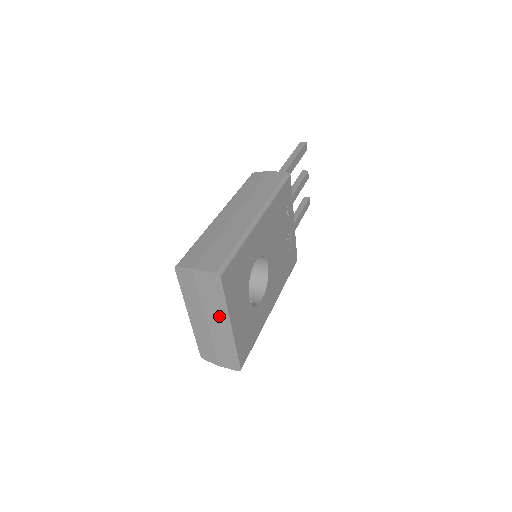
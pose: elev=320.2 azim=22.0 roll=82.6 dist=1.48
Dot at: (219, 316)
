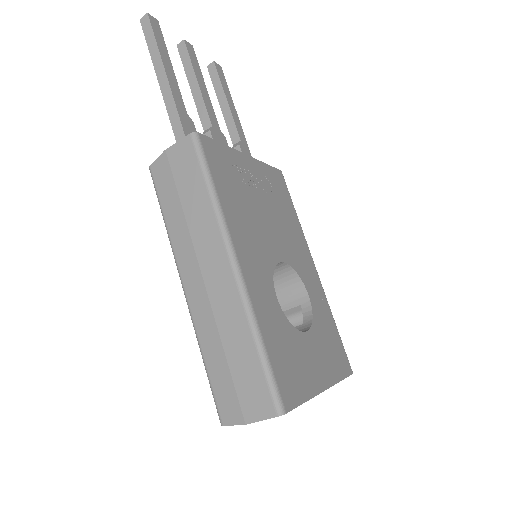
Dot at: occluded
